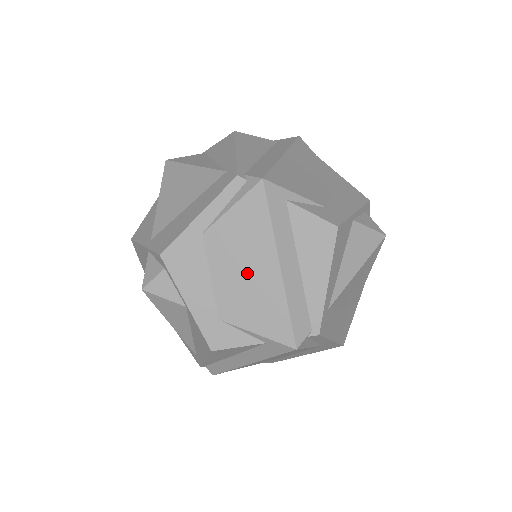
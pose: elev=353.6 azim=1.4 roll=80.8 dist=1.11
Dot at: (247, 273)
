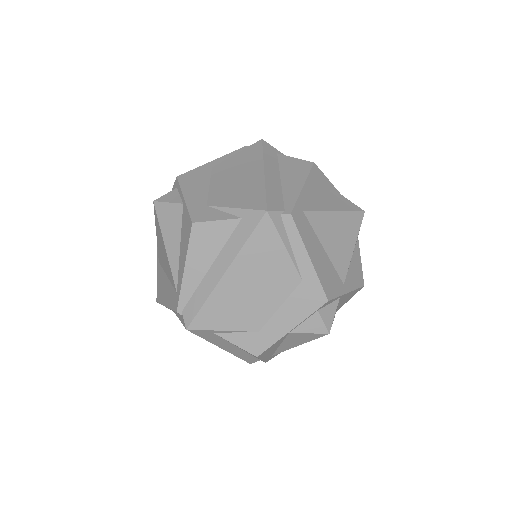
Dot at: (238, 178)
